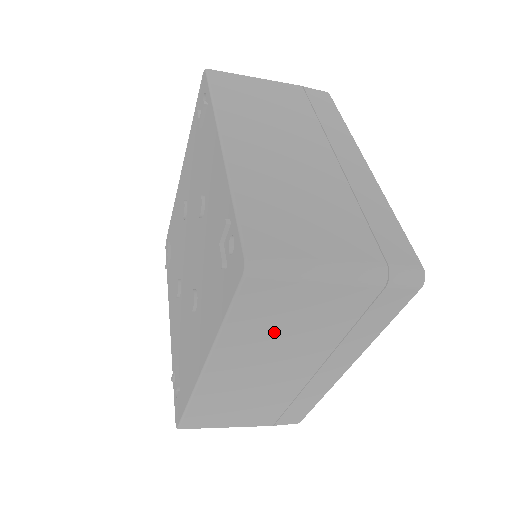
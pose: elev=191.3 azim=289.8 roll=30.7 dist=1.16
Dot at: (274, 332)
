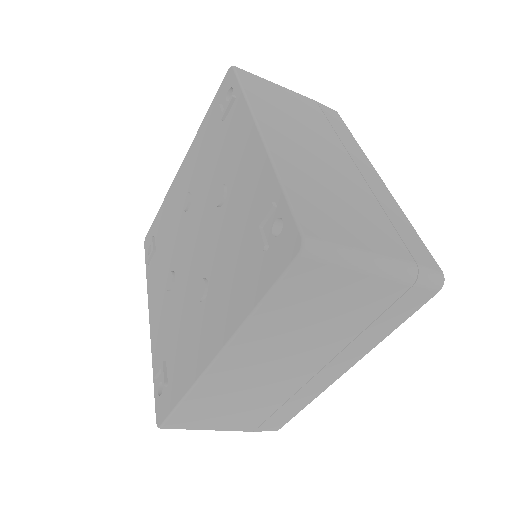
Dot at: (300, 322)
